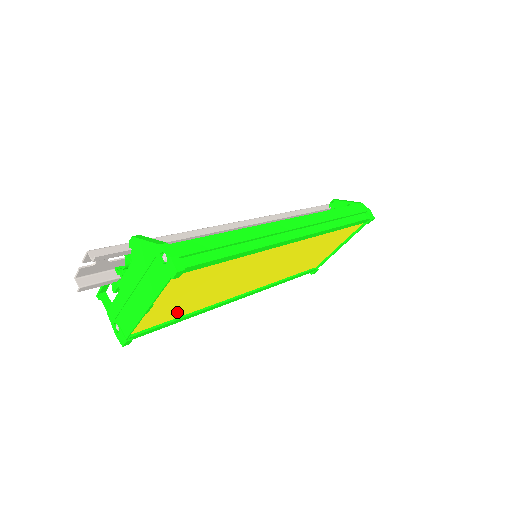
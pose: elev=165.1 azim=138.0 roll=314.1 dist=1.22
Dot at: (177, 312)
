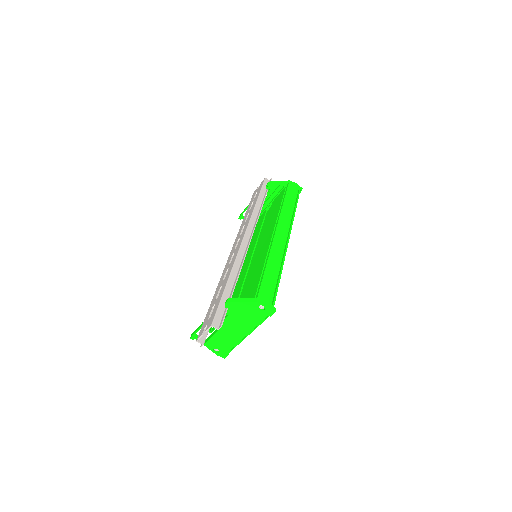
Dot at: occluded
